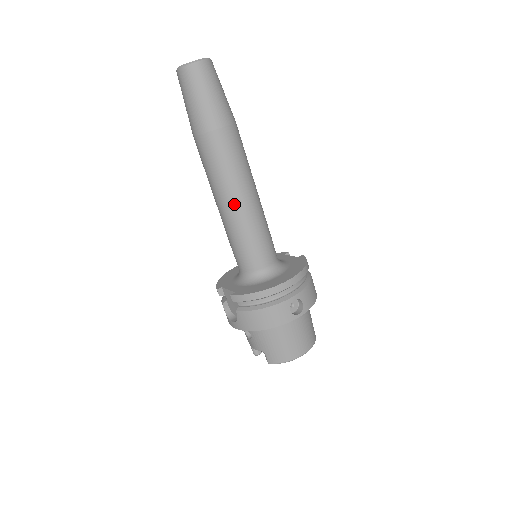
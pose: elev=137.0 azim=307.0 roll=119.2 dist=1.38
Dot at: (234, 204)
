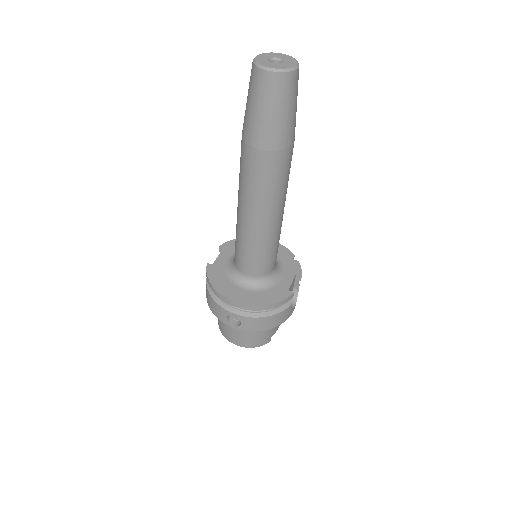
Dot at: (240, 212)
